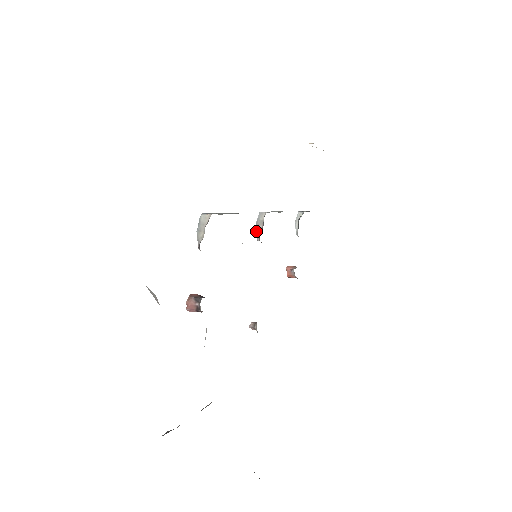
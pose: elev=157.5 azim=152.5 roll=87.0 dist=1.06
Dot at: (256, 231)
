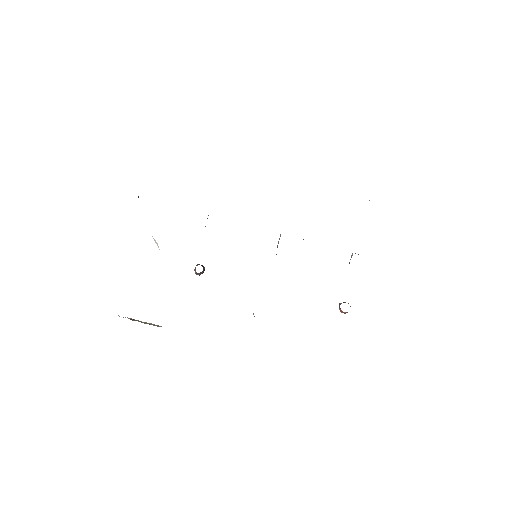
Dot at: occluded
